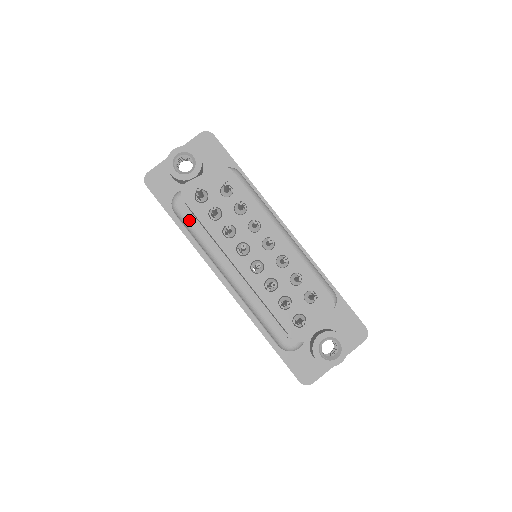
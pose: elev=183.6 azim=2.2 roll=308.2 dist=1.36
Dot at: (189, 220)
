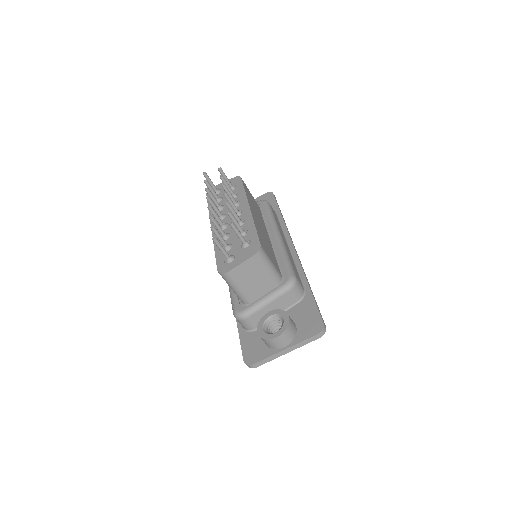
Dot at: occluded
